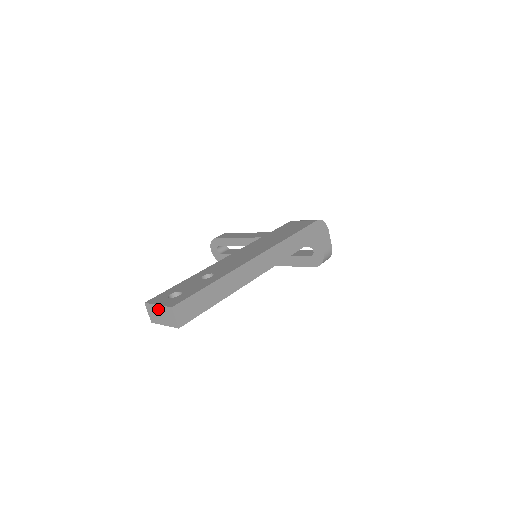
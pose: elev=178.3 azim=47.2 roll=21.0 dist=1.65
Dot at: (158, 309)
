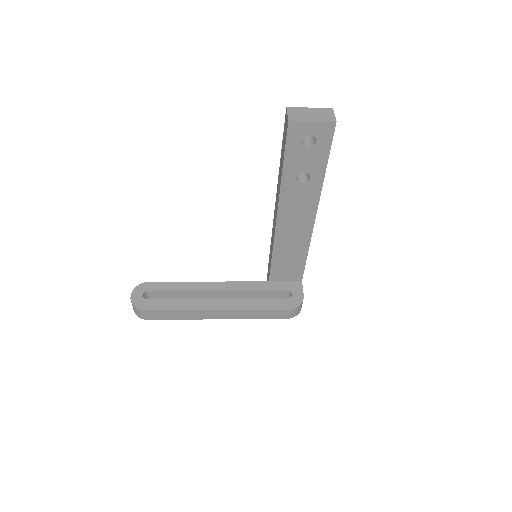
Dot at: (309, 110)
